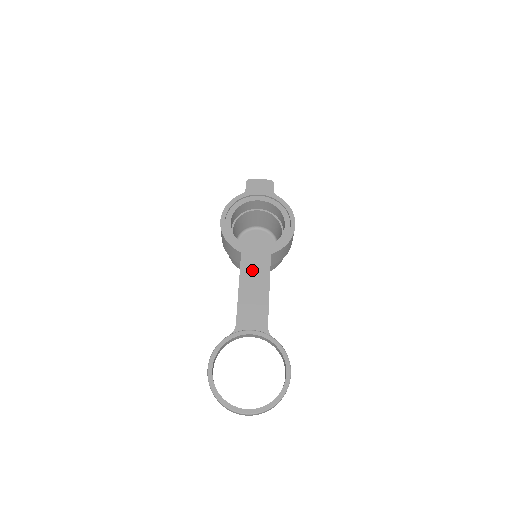
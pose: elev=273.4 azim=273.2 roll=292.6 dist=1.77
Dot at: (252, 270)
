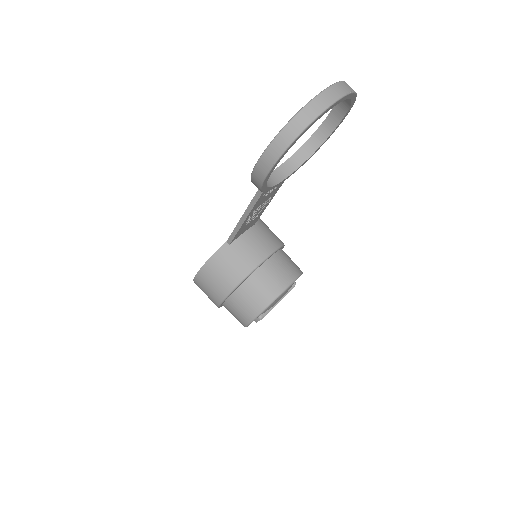
Dot at: occluded
